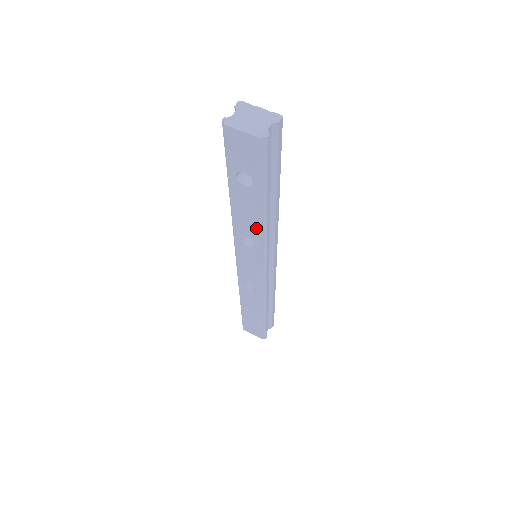
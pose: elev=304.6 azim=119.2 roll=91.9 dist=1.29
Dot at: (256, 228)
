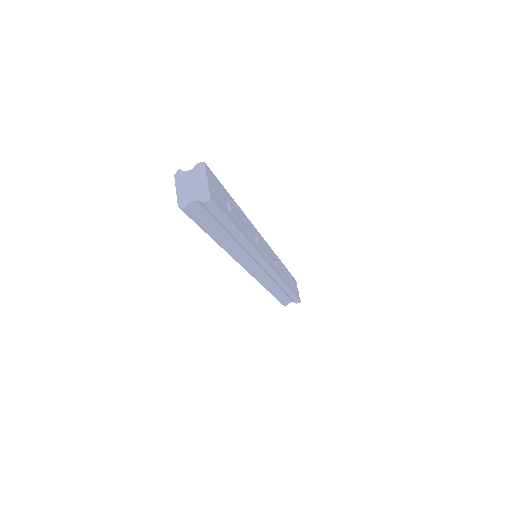
Dot at: occluded
